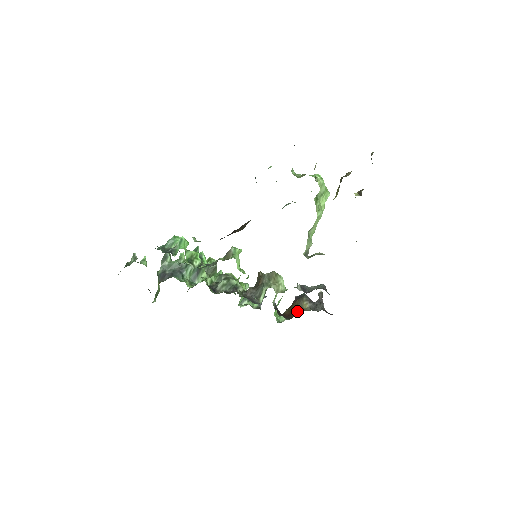
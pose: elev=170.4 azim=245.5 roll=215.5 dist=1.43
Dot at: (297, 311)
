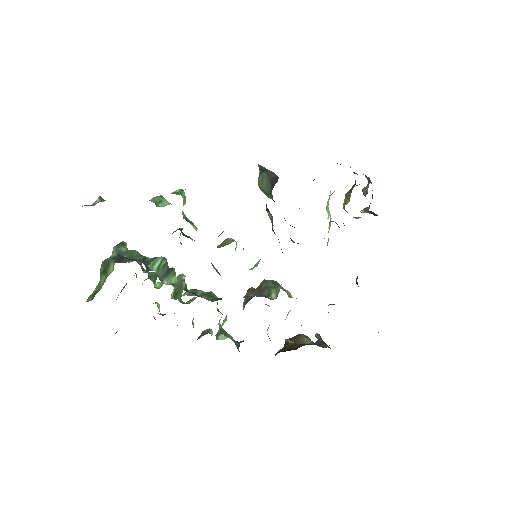
Dot at: (299, 345)
